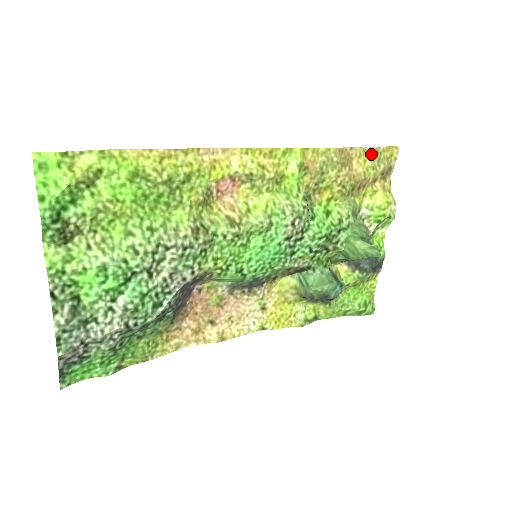
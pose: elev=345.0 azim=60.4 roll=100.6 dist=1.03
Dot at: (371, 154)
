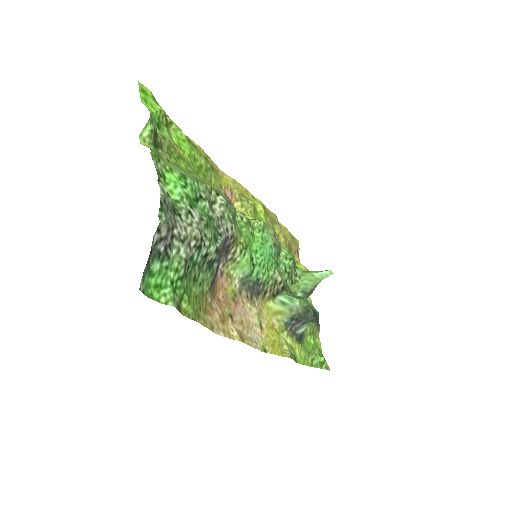
Dot at: (289, 233)
